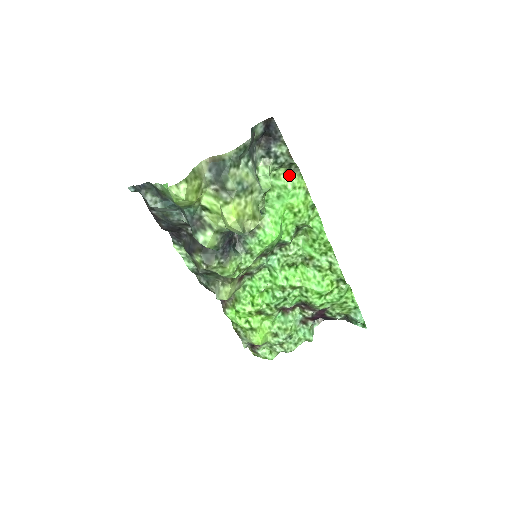
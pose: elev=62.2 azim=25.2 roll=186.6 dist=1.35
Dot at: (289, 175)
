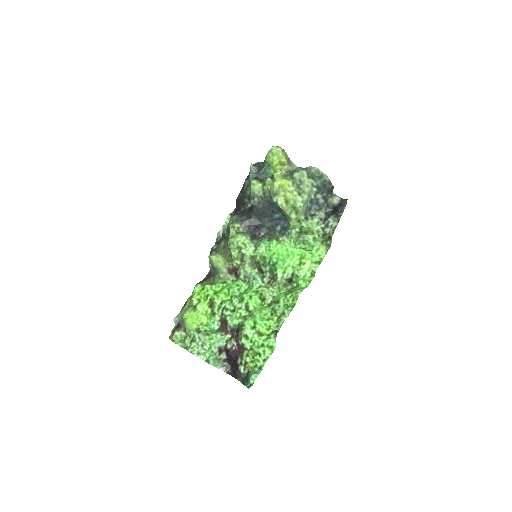
Dot at: (322, 244)
